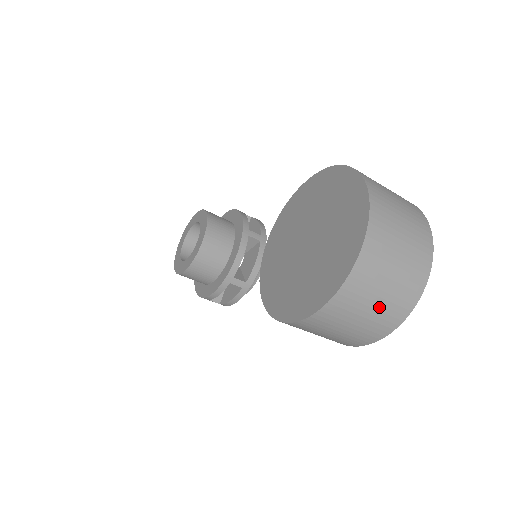
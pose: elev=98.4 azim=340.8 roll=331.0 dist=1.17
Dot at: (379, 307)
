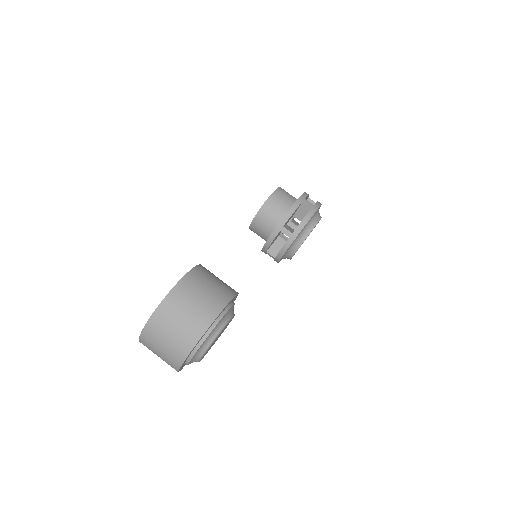
Dot at: occluded
